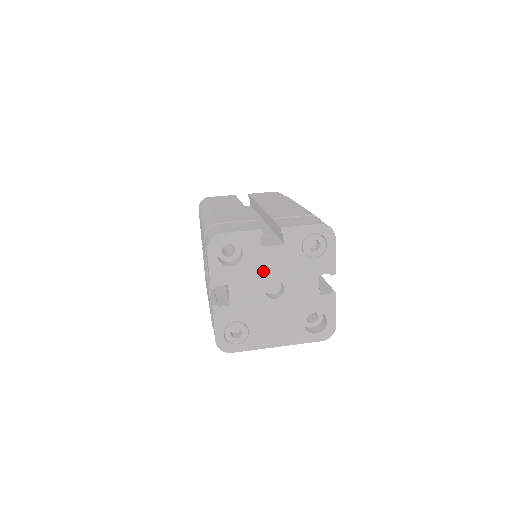
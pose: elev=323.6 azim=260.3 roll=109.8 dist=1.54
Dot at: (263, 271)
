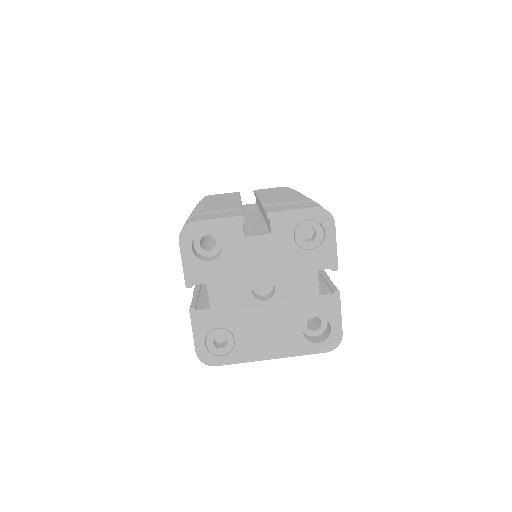
Dot at: (248, 266)
